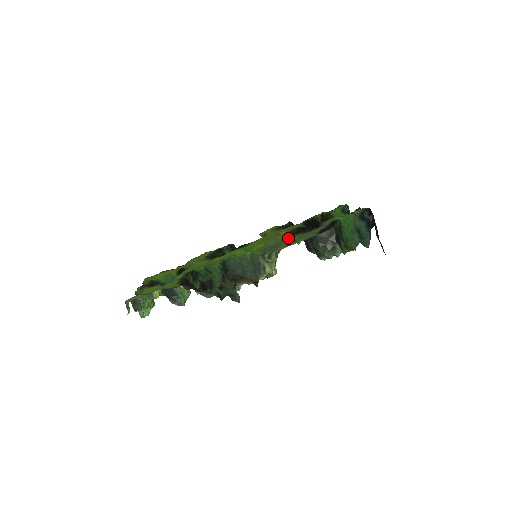
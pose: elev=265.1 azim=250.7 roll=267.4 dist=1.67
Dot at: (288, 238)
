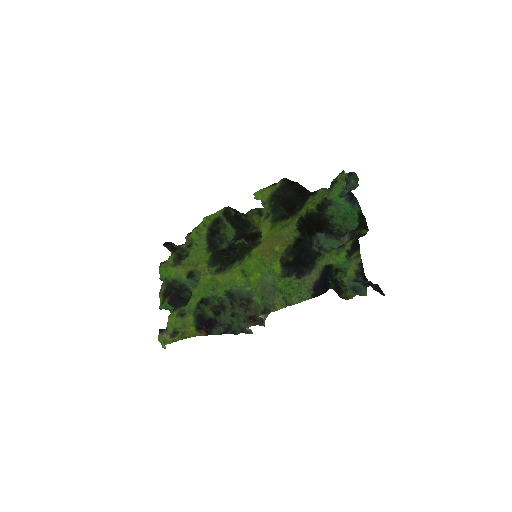
Dot at: (283, 279)
